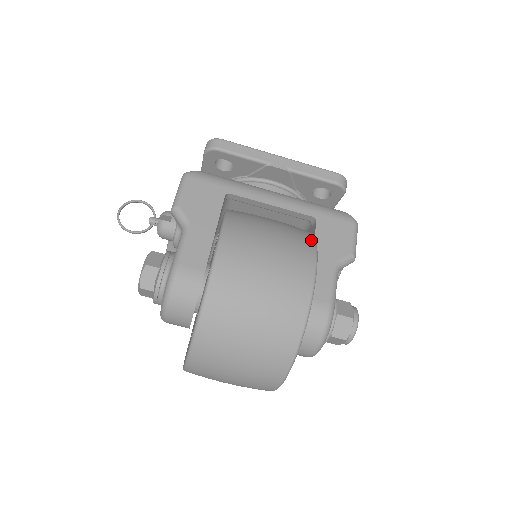
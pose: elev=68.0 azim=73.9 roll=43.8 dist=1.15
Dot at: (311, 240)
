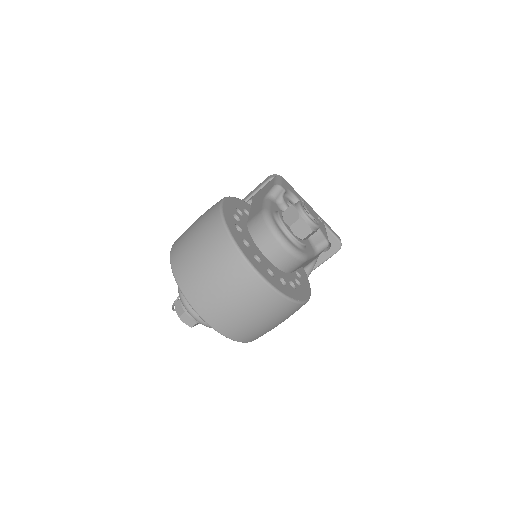
Dot at: occluded
